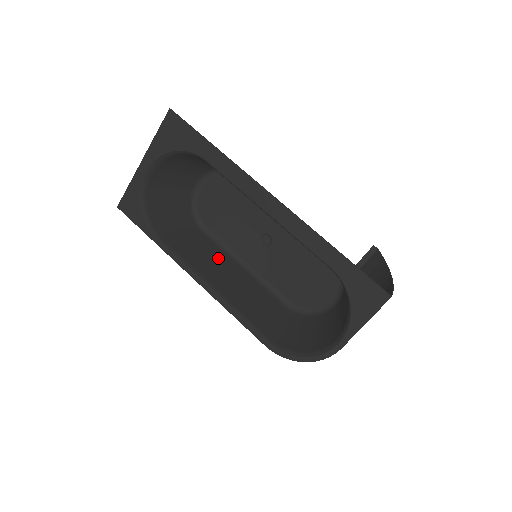
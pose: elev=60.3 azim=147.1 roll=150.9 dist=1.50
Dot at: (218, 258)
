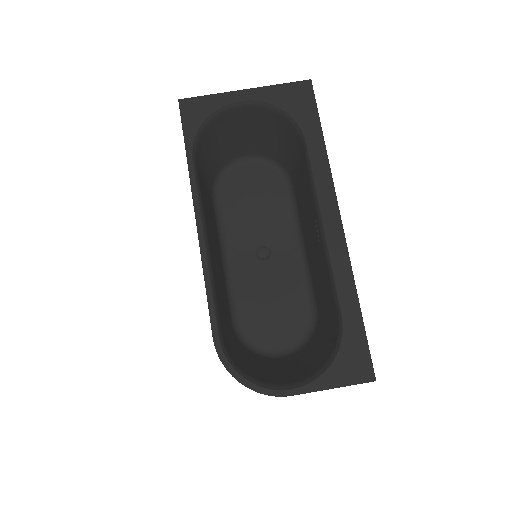
Dot at: (214, 228)
